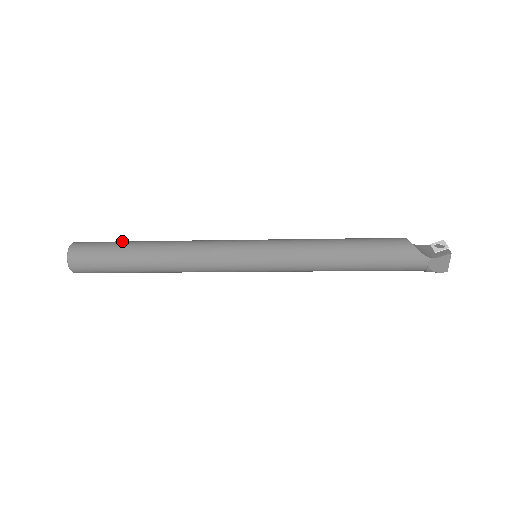
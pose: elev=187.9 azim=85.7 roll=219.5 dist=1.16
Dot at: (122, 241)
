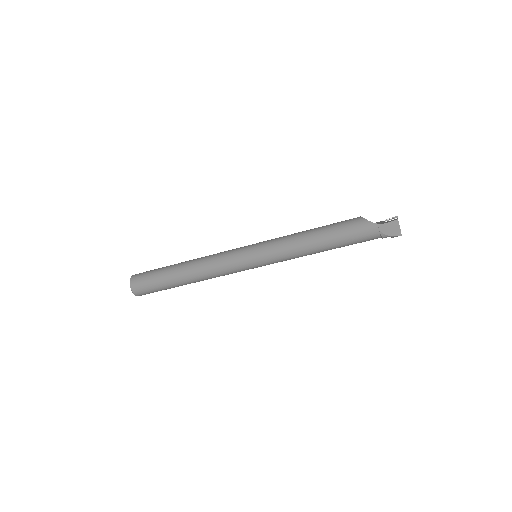
Dot at: occluded
